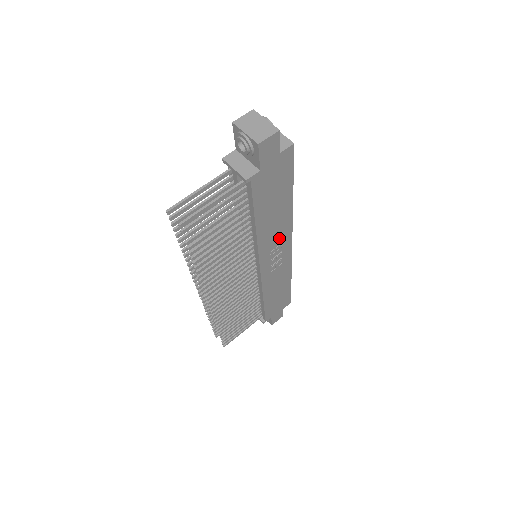
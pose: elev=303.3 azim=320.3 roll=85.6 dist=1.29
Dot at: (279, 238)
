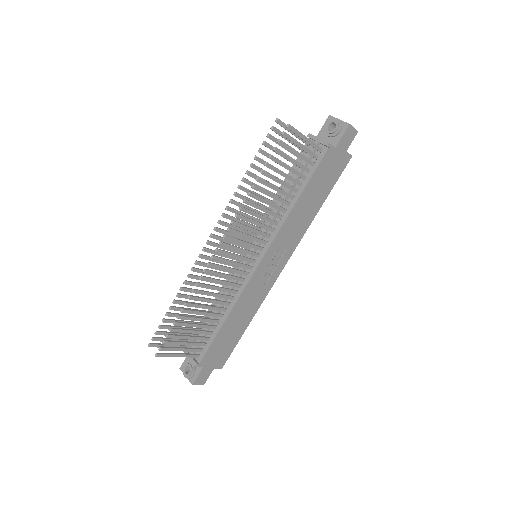
Dot at: (288, 243)
